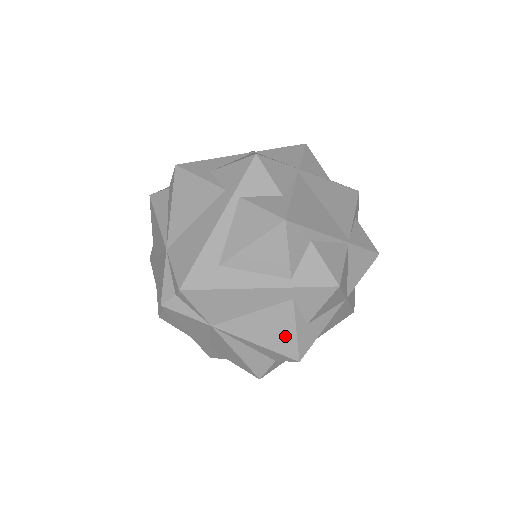
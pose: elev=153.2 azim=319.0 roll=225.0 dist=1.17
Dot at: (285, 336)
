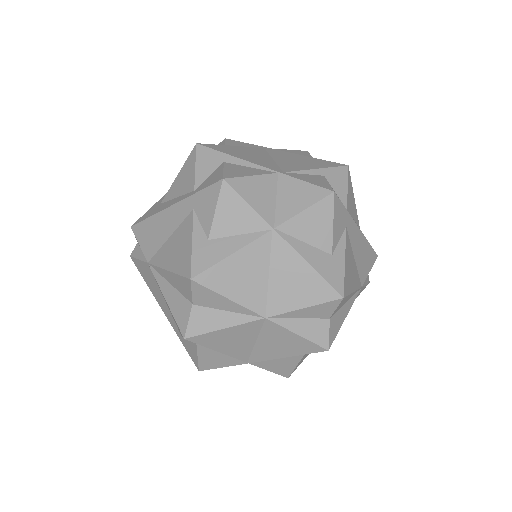
Dot at: (185, 252)
